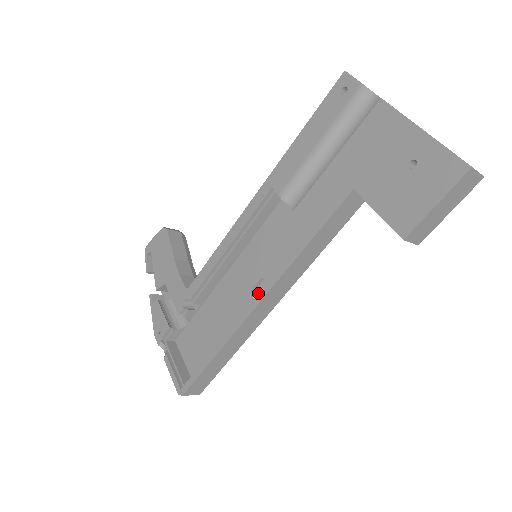
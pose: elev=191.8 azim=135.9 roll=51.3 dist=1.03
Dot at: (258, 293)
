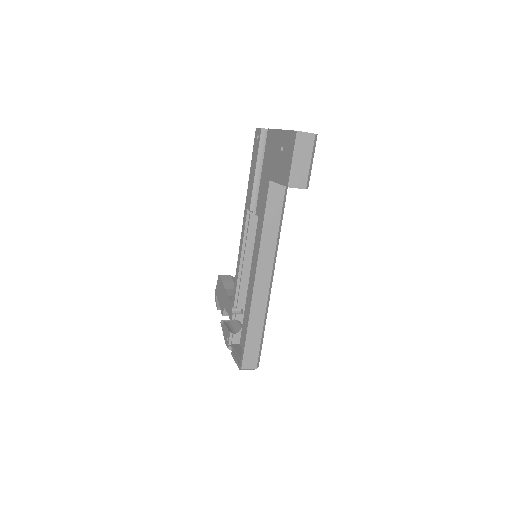
Dot at: occluded
